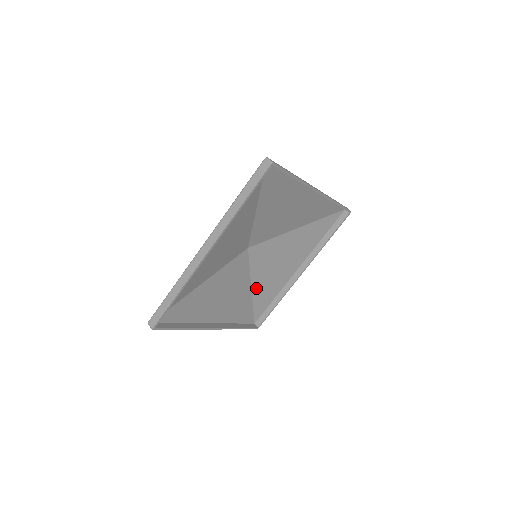
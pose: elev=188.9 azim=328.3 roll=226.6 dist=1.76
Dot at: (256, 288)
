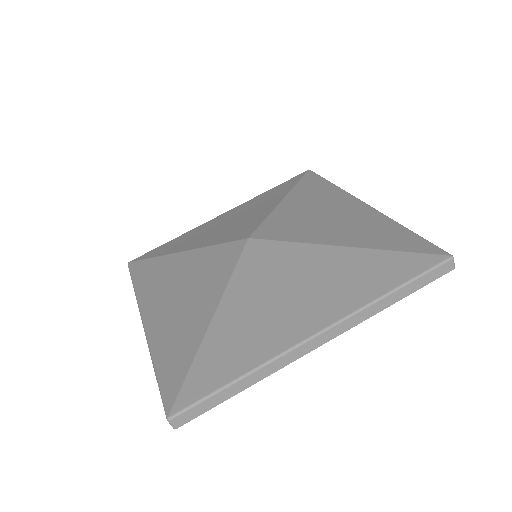
Dot at: occluded
